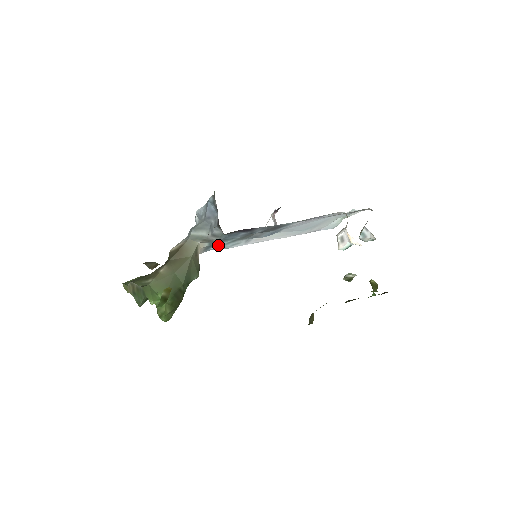
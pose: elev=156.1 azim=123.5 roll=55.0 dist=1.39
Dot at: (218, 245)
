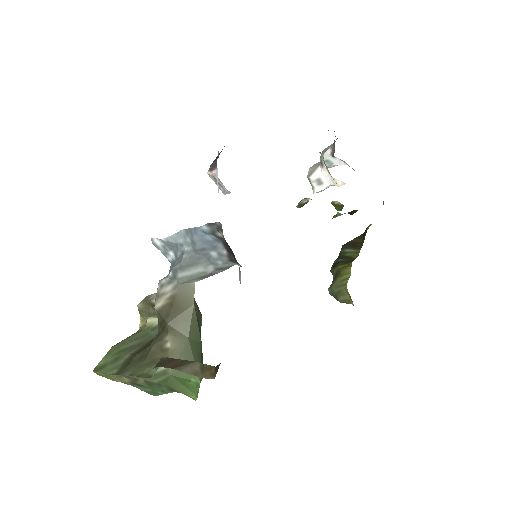
Dot at: occluded
